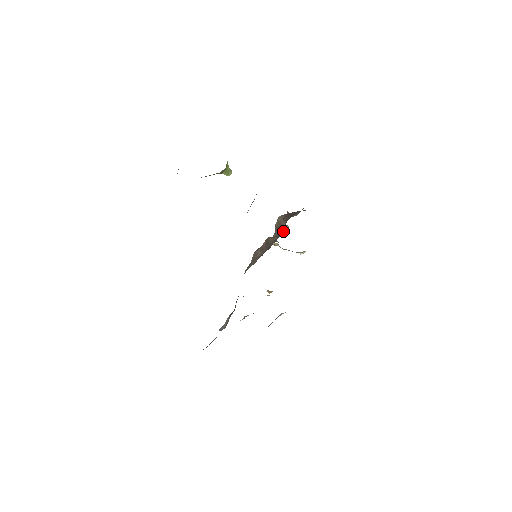
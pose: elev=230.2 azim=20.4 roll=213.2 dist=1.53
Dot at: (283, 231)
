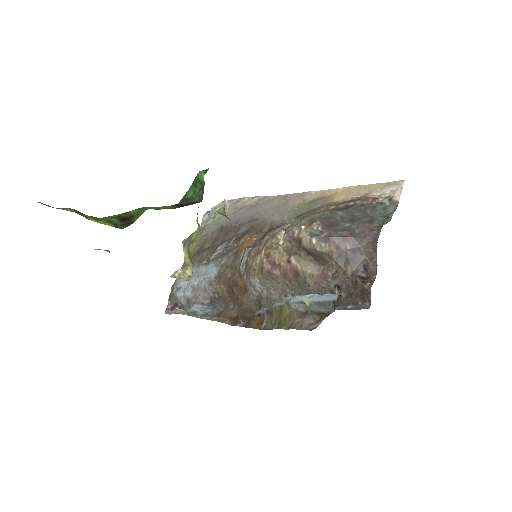
Dot at: (325, 264)
